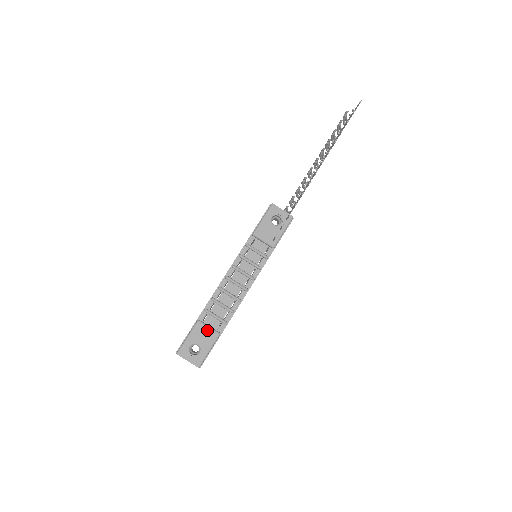
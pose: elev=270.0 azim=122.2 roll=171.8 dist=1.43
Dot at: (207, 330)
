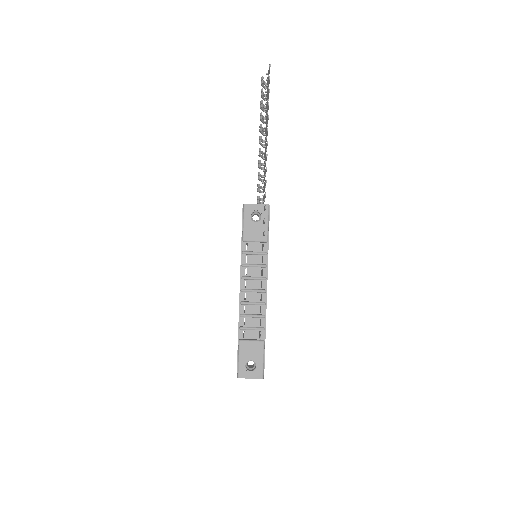
Dot at: (252, 344)
